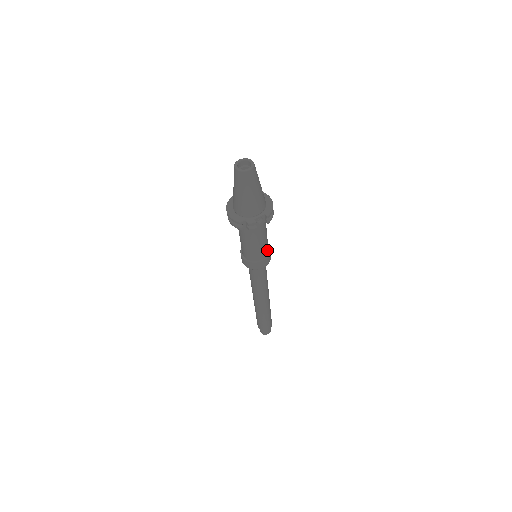
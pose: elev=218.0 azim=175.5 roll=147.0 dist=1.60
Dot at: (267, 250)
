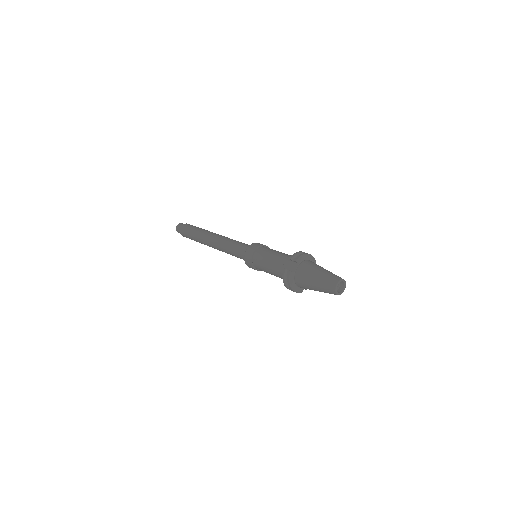
Dot at: occluded
